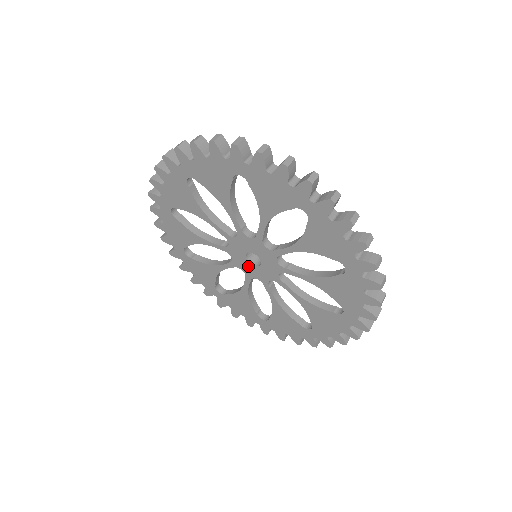
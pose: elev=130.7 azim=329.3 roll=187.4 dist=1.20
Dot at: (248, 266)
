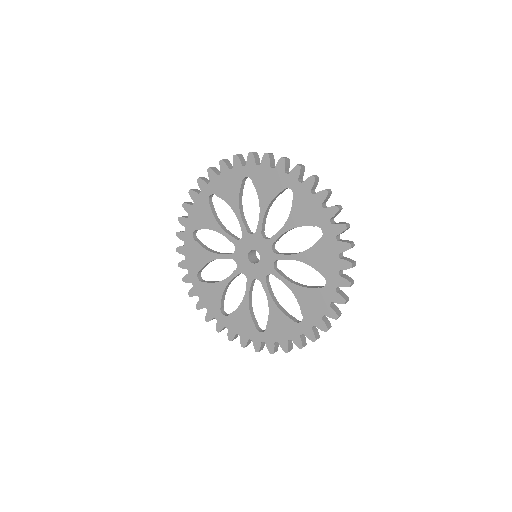
Dot at: (256, 269)
